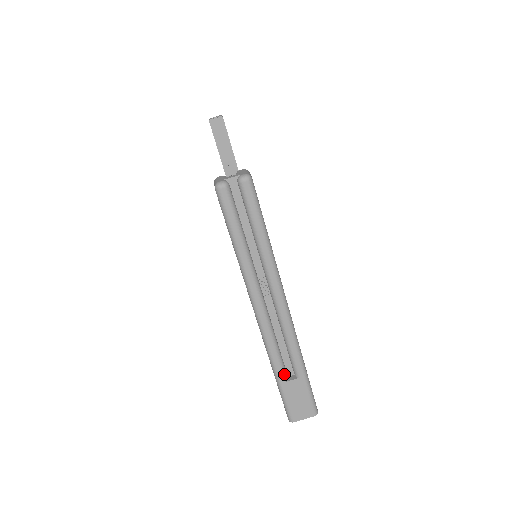
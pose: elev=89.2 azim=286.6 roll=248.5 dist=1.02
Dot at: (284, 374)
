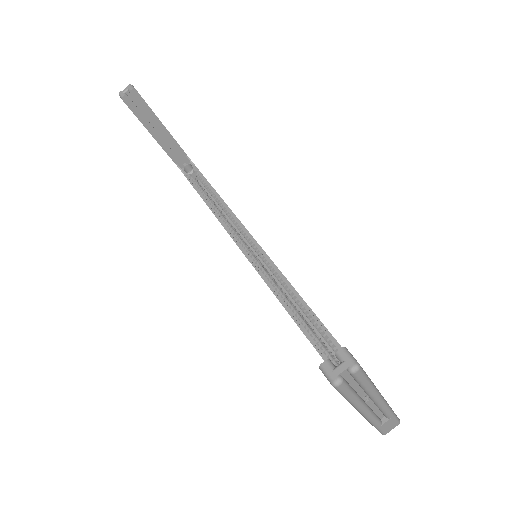
Dot at: (380, 423)
